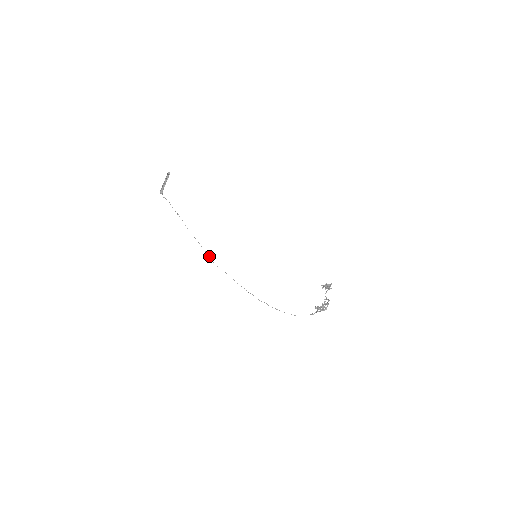
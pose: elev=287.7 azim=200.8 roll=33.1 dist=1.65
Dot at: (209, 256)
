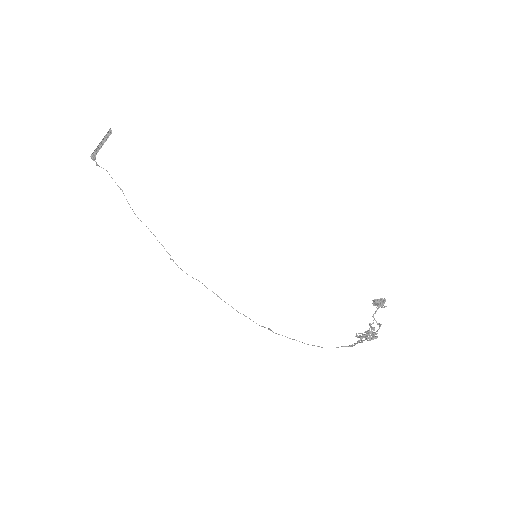
Dot at: occluded
